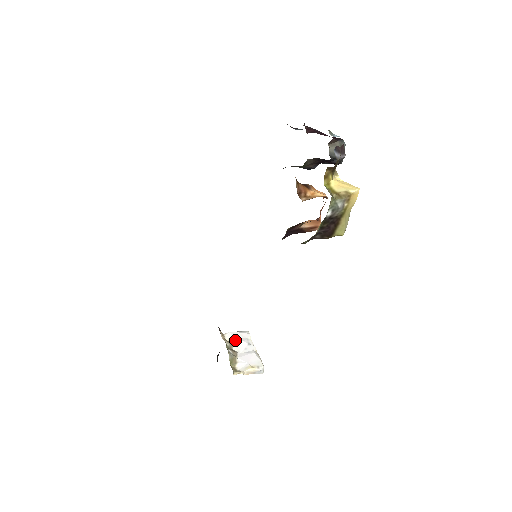
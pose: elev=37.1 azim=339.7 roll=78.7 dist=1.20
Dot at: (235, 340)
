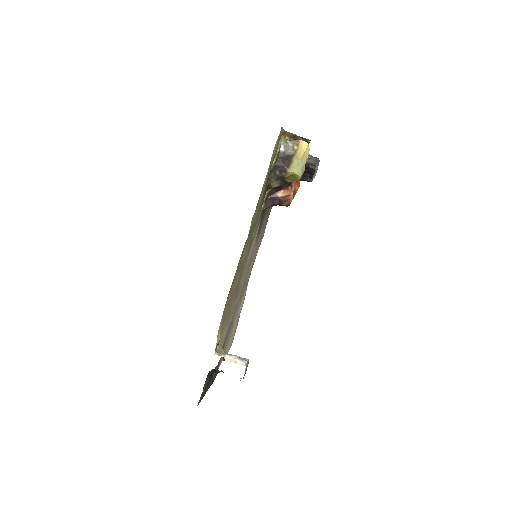
Dot at: occluded
